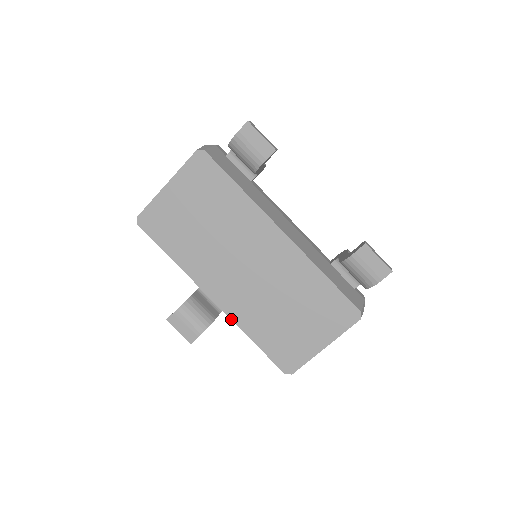
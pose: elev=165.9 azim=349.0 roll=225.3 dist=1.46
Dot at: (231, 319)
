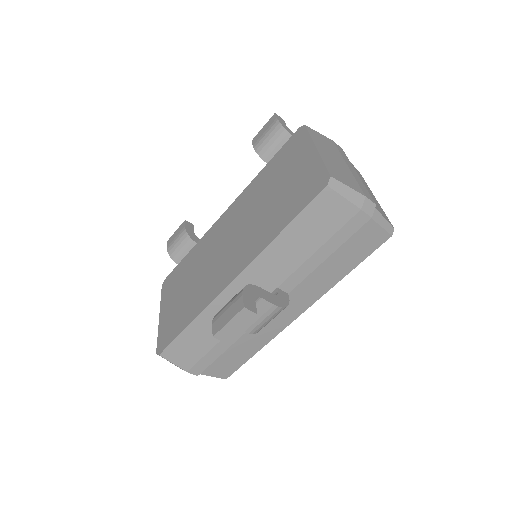
Dot at: (254, 259)
